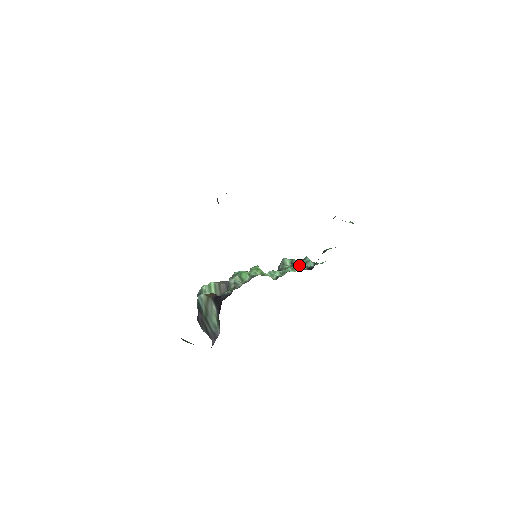
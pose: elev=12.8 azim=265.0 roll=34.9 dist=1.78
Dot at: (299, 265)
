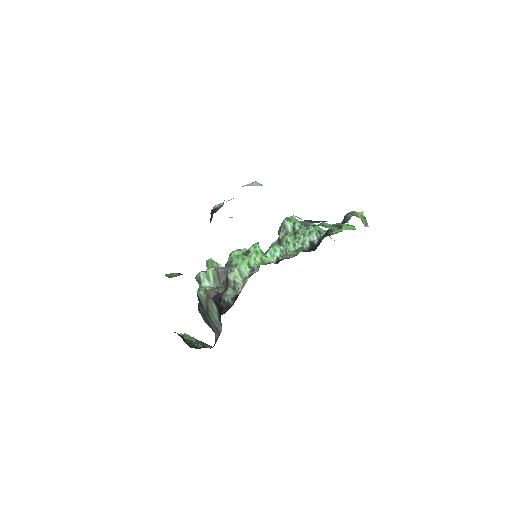
Dot at: (301, 239)
